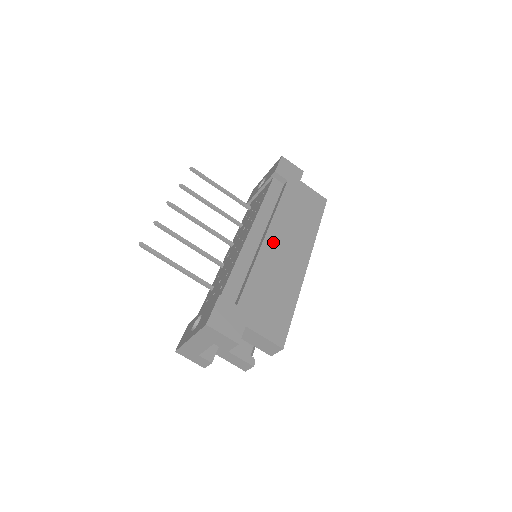
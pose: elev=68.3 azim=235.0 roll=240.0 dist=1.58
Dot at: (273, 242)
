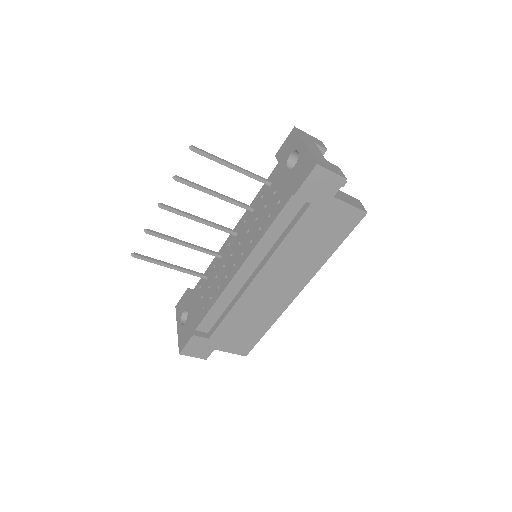
Dot at: (261, 283)
